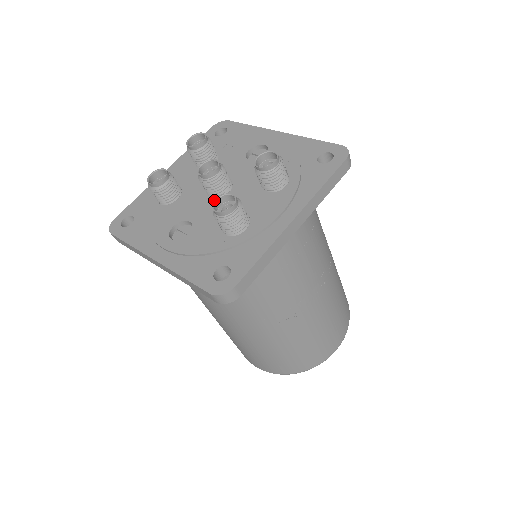
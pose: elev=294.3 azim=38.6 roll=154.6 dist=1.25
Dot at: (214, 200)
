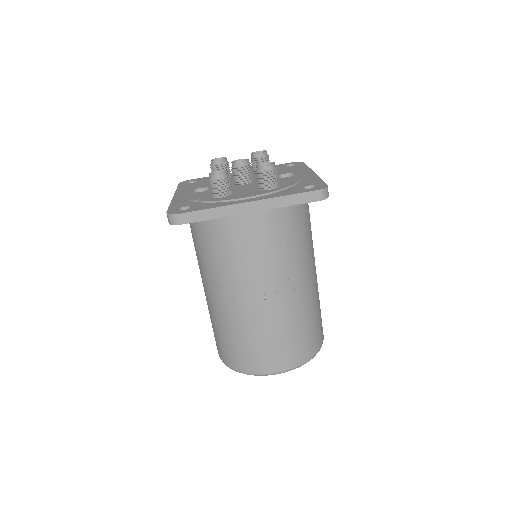
Dot at: occluded
